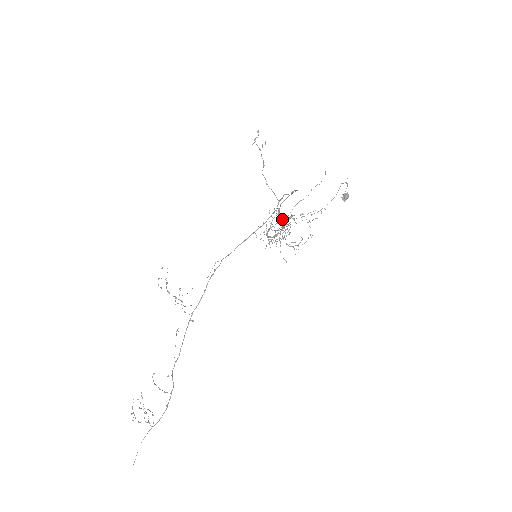
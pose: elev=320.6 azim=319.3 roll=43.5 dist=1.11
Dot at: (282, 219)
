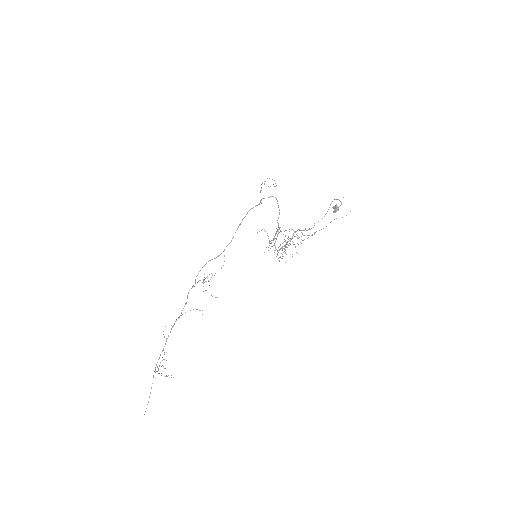
Dot at: (281, 231)
